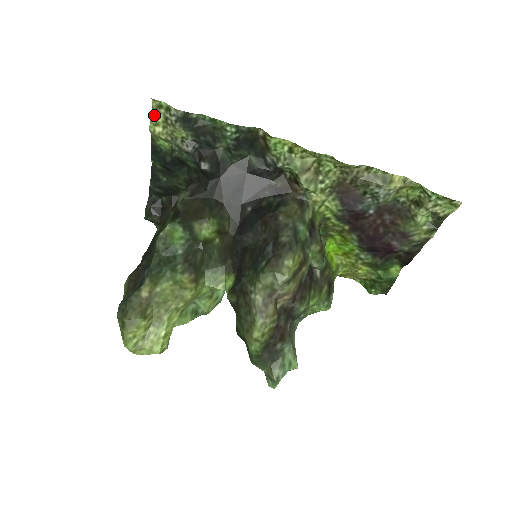
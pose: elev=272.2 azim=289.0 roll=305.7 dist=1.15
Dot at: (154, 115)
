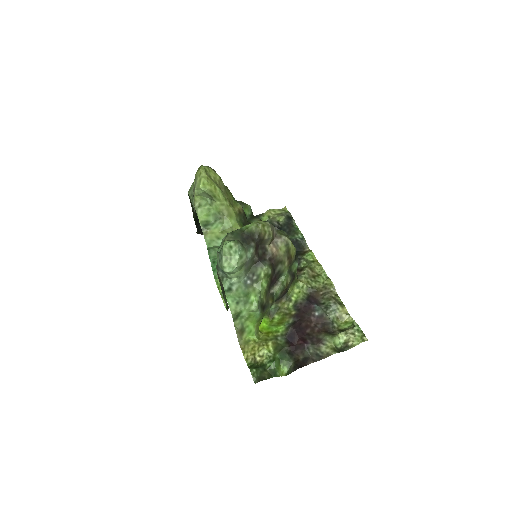
Dot at: (277, 210)
